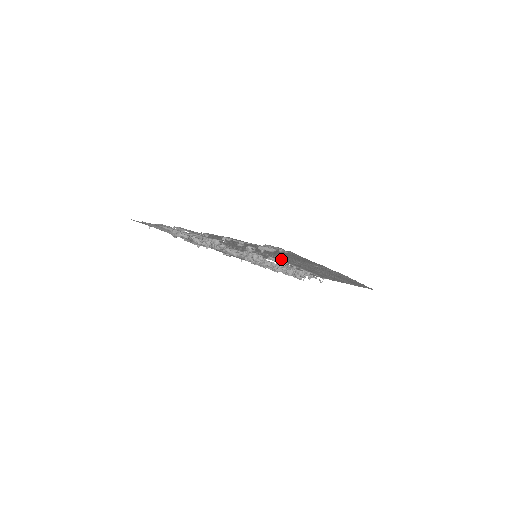
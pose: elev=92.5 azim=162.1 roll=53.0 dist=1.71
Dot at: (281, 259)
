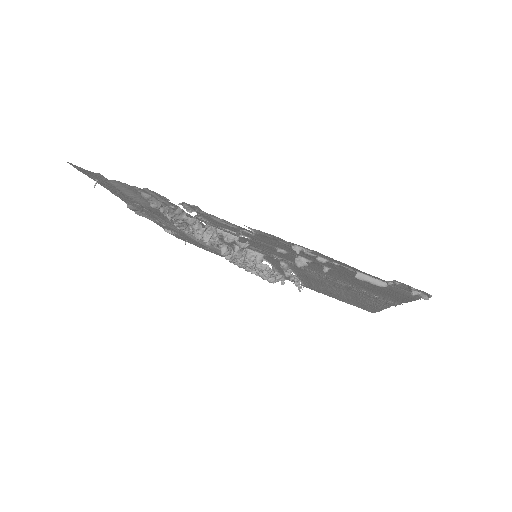
Dot at: (299, 268)
